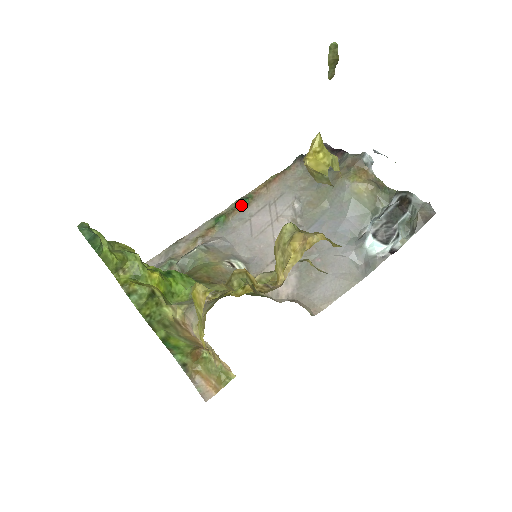
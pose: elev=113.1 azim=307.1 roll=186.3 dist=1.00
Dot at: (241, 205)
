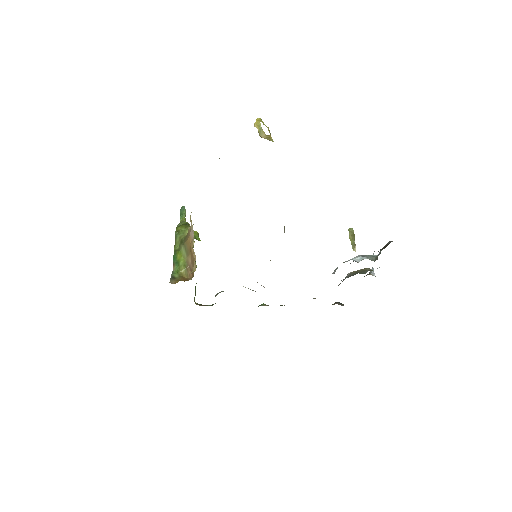
Dot at: (280, 305)
